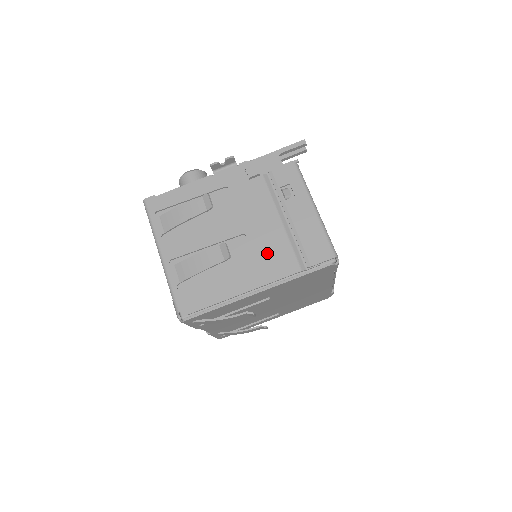
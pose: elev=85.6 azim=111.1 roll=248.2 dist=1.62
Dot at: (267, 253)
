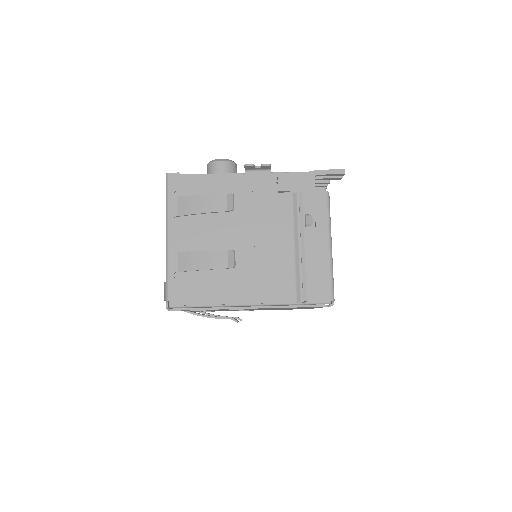
Dot at: (270, 273)
